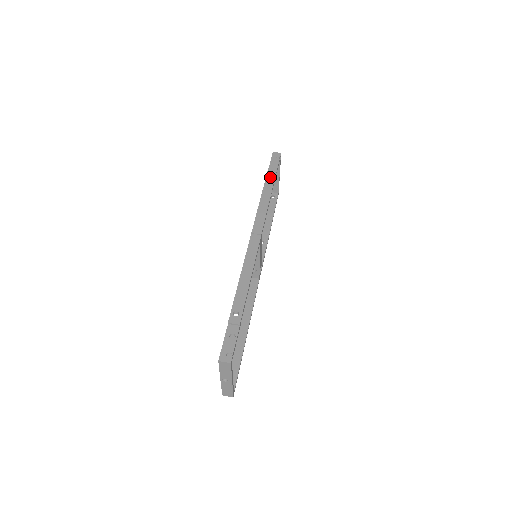
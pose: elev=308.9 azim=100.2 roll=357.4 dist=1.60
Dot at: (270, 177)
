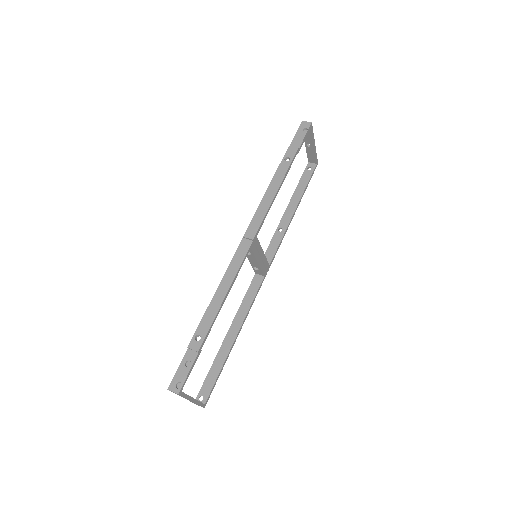
Dot at: (288, 158)
